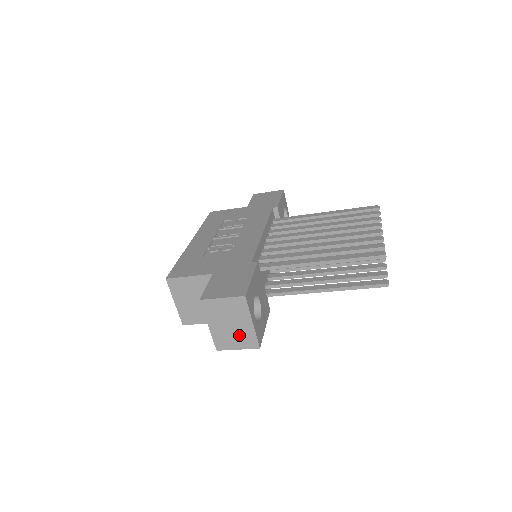
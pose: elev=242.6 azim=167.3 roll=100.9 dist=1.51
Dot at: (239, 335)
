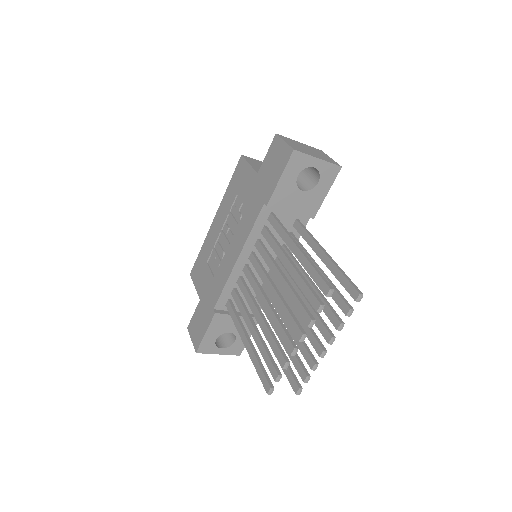
Dot at: occluded
